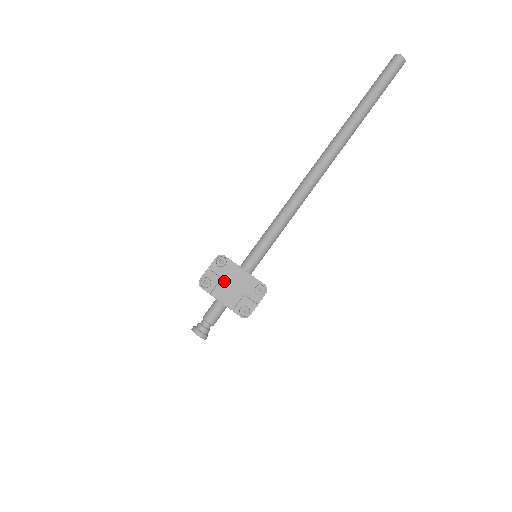
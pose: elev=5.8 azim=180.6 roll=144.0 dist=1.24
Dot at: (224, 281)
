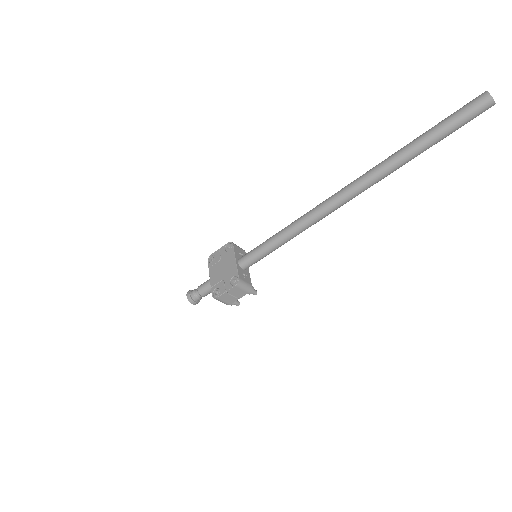
Dot at: (221, 263)
